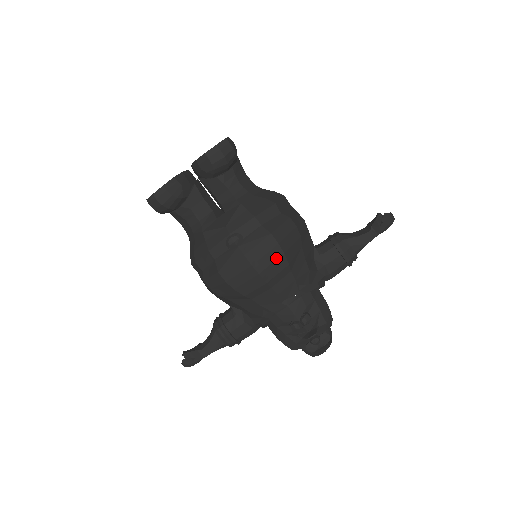
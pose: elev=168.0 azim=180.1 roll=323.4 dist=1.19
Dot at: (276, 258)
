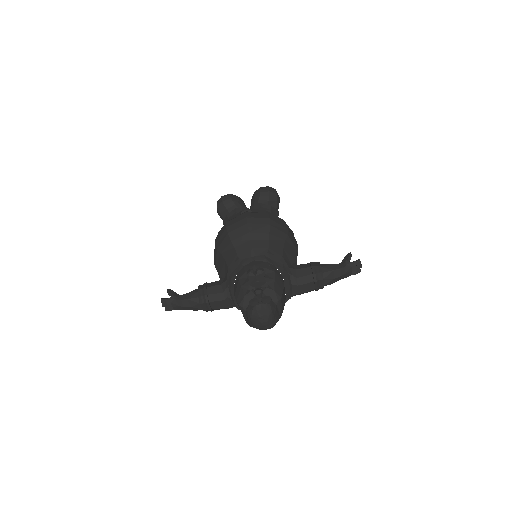
Dot at: (263, 224)
